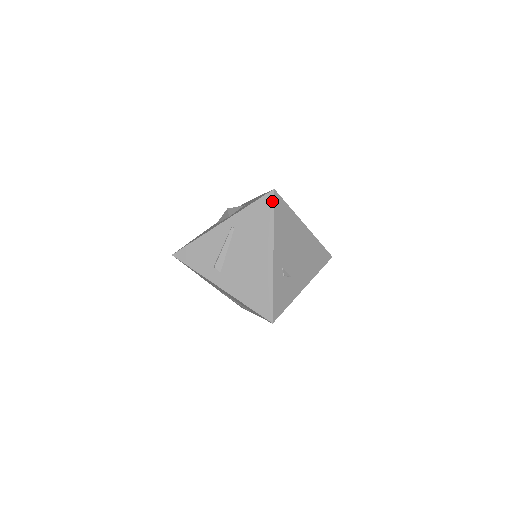
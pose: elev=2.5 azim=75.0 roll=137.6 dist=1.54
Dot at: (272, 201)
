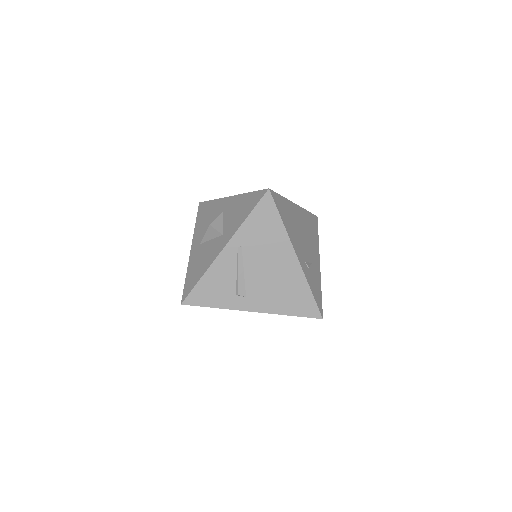
Dot at: (272, 202)
